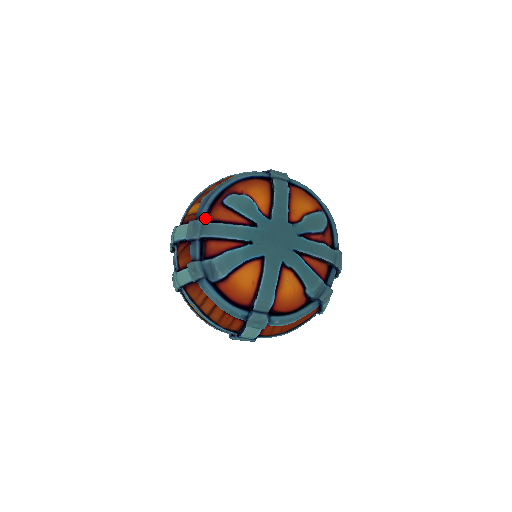
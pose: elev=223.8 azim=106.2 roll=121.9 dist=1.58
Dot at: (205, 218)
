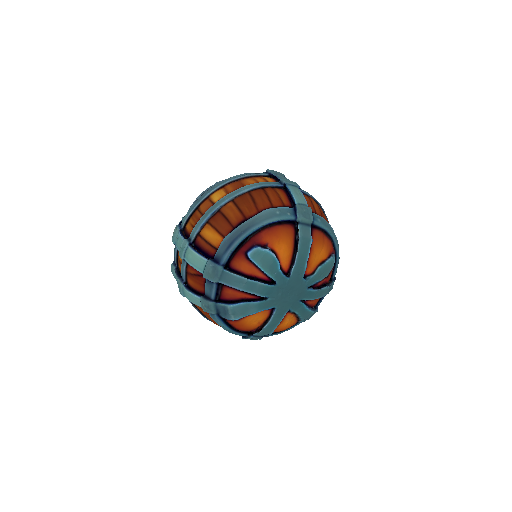
Dot at: (226, 264)
